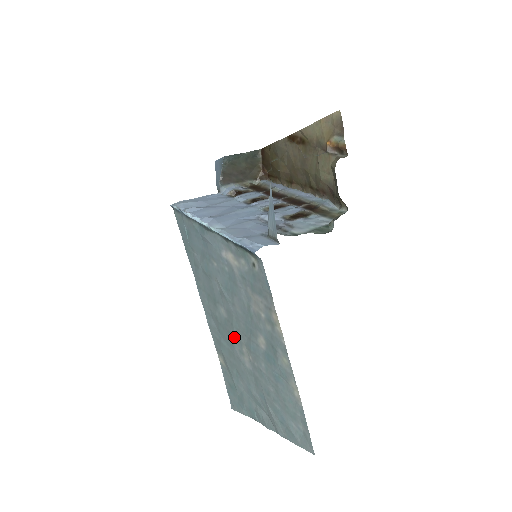
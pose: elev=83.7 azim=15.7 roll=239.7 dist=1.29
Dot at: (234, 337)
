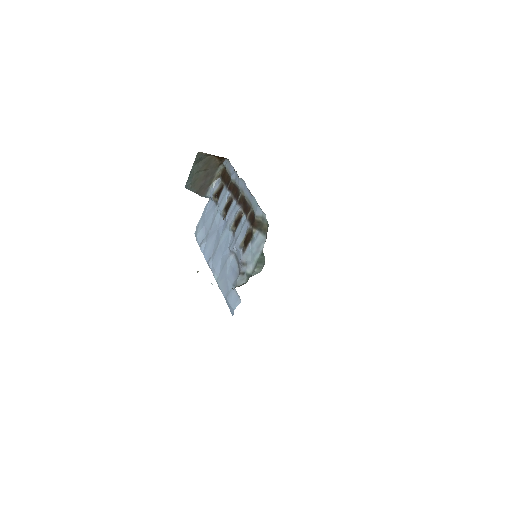
Dot at: occluded
